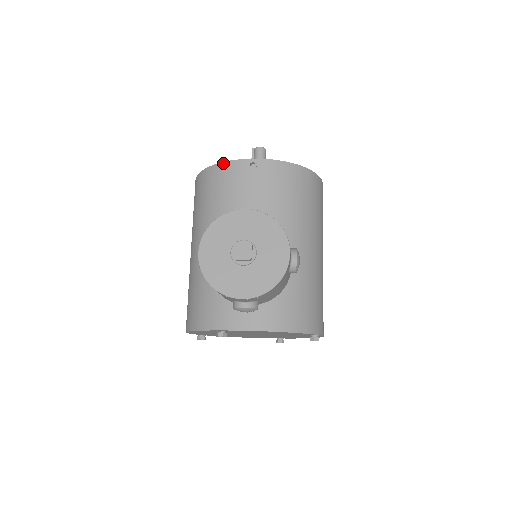
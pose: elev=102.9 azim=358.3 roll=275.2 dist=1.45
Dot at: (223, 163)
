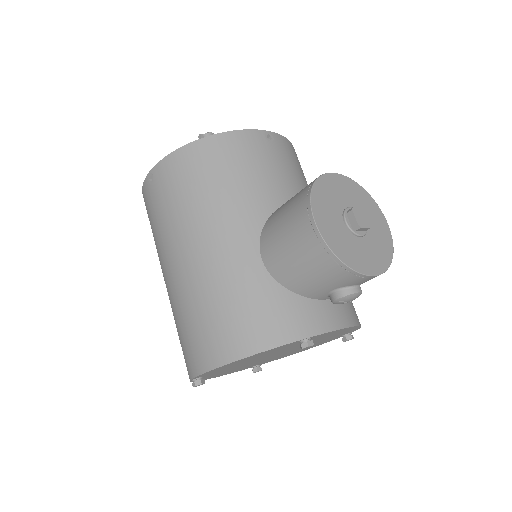
Dot at: (233, 132)
